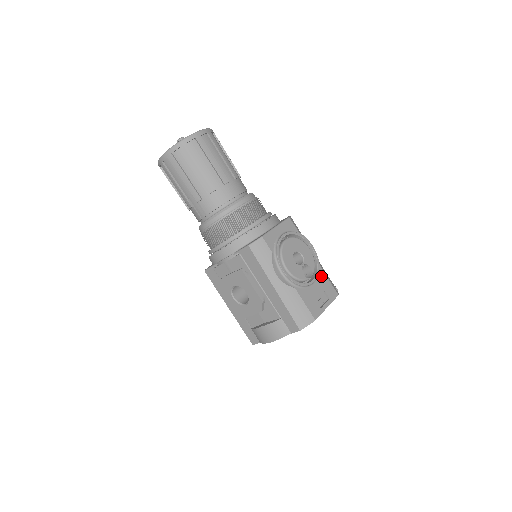
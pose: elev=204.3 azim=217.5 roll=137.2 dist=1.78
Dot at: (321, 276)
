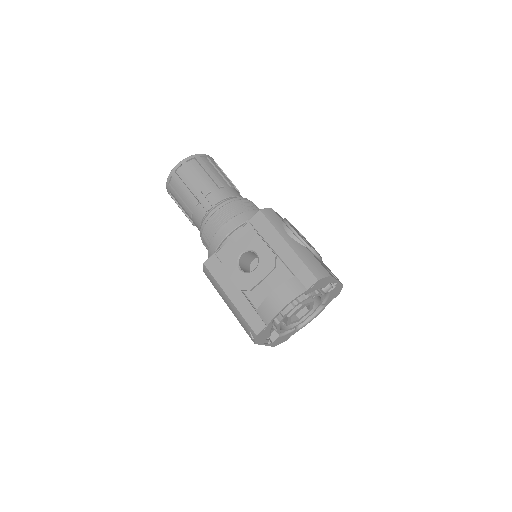
Dot at: (324, 264)
